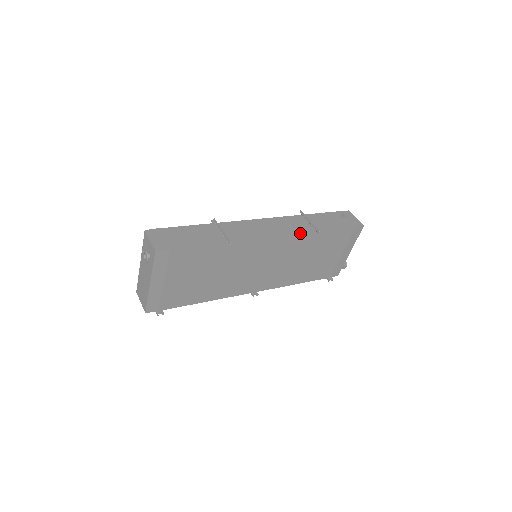
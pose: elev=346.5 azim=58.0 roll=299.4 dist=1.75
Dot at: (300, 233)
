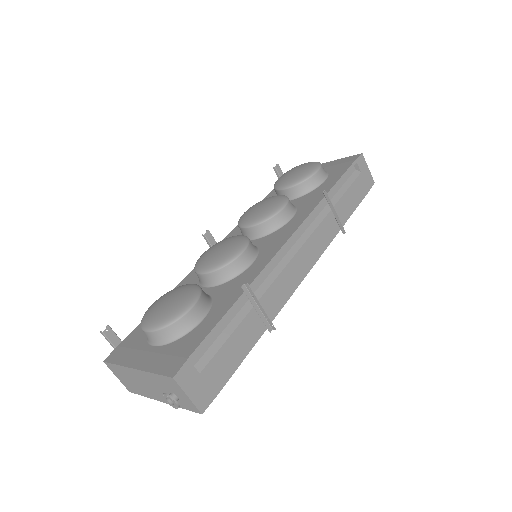
Dot at: (328, 245)
